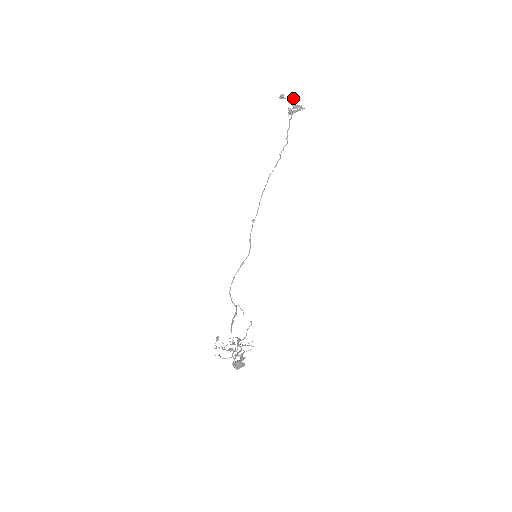
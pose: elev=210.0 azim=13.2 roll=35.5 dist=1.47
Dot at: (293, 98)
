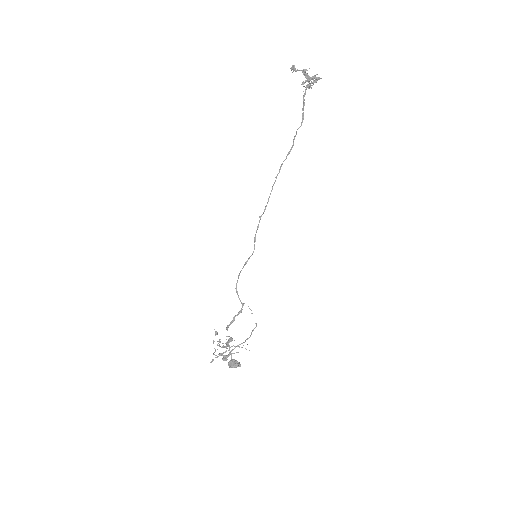
Dot at: occluded
